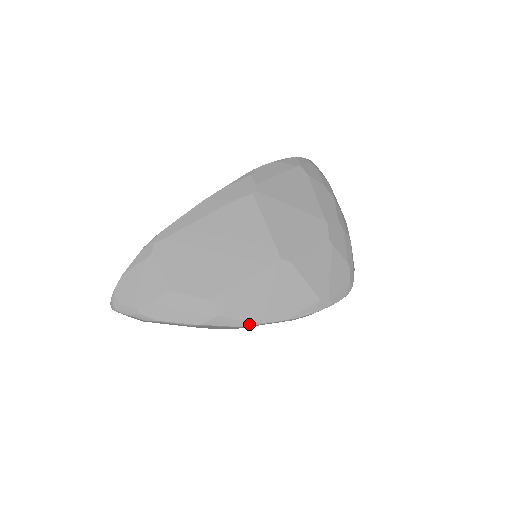
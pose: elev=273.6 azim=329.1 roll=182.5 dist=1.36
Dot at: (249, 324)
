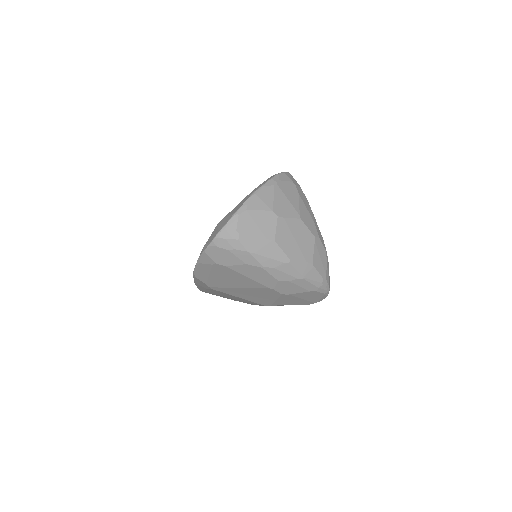
Dot at: occluded
